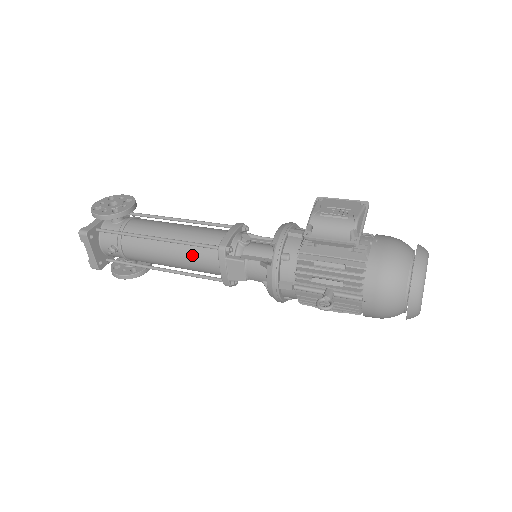
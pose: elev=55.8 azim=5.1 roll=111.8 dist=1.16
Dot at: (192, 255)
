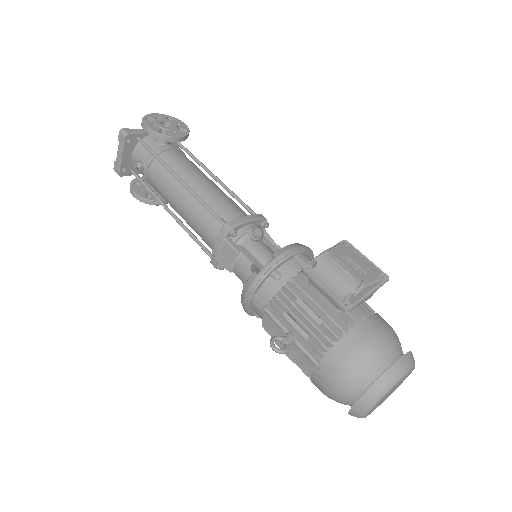
Dot at: (200, 216)
